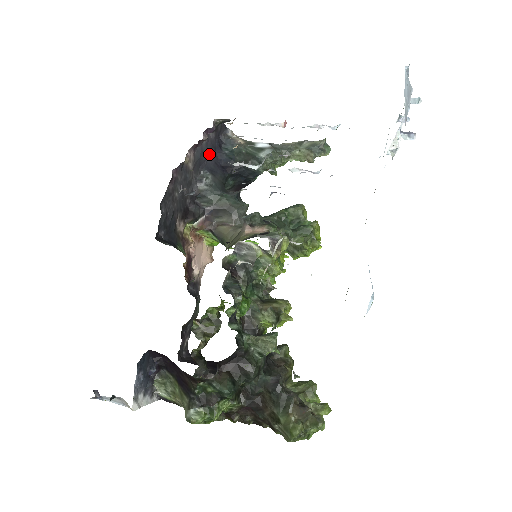
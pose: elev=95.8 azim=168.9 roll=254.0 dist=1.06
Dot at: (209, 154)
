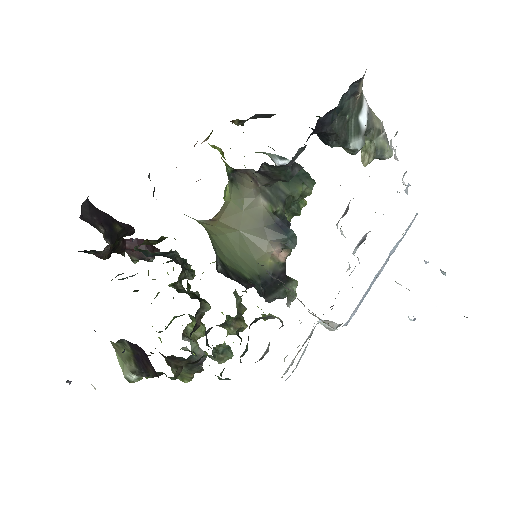
Dot at: occluded
